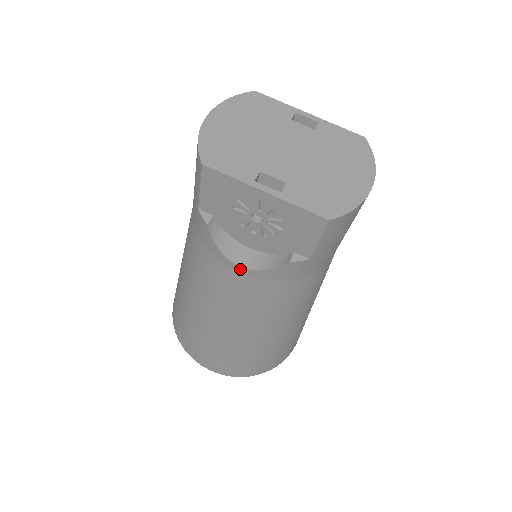
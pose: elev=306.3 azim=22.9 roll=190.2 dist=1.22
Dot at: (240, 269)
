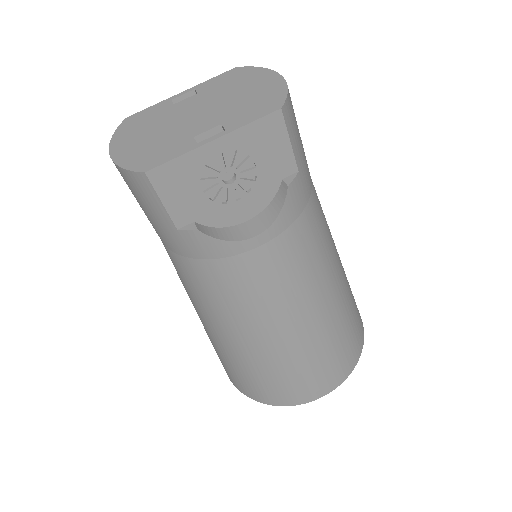
Dot at: (259, 239)
